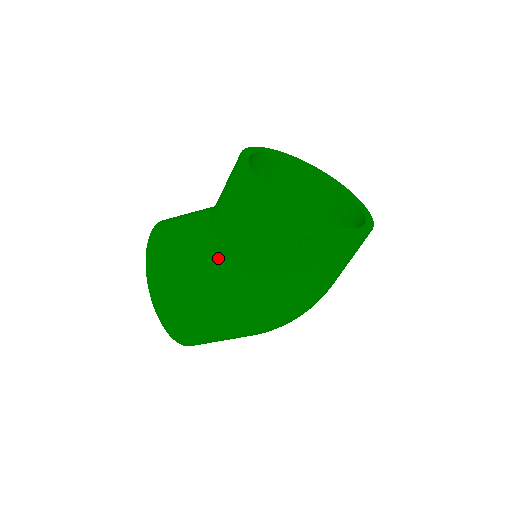
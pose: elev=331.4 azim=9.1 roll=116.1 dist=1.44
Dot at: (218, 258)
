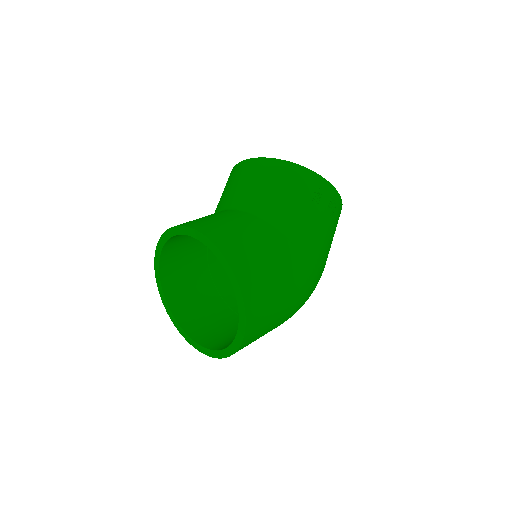
Dot at: (275, 228)
